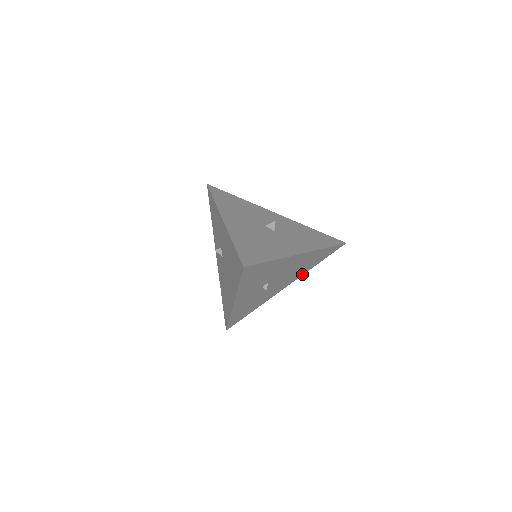
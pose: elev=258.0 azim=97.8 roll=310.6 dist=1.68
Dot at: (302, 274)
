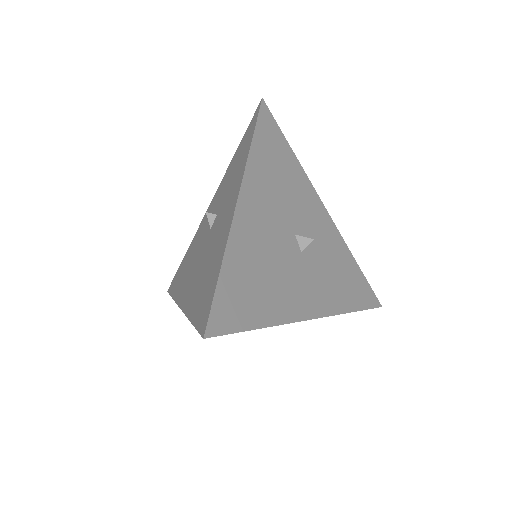
Dot at: occluded
